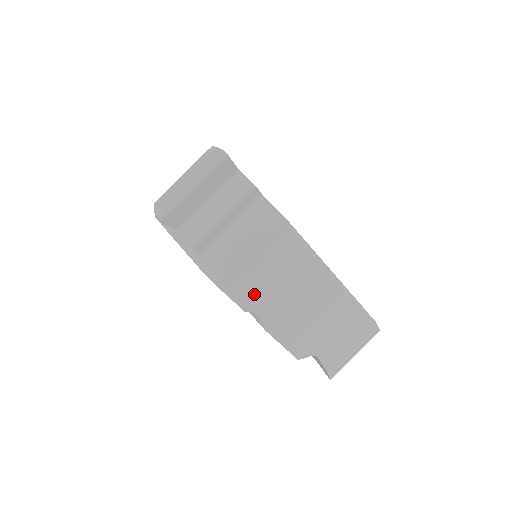
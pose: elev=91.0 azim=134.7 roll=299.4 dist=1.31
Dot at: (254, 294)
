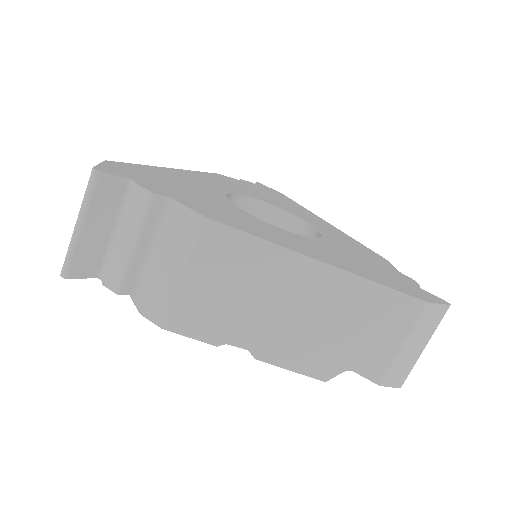
Dot at: (217, 323)
